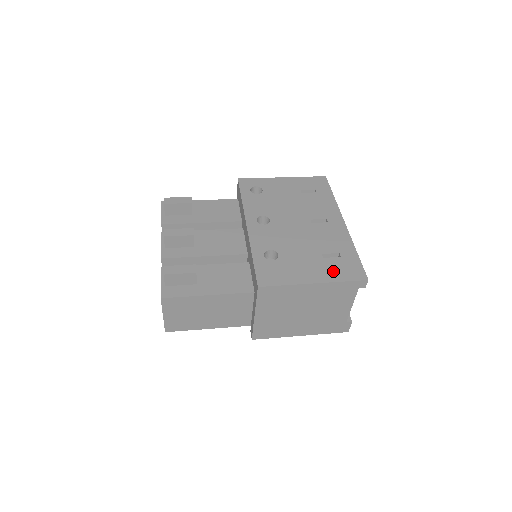
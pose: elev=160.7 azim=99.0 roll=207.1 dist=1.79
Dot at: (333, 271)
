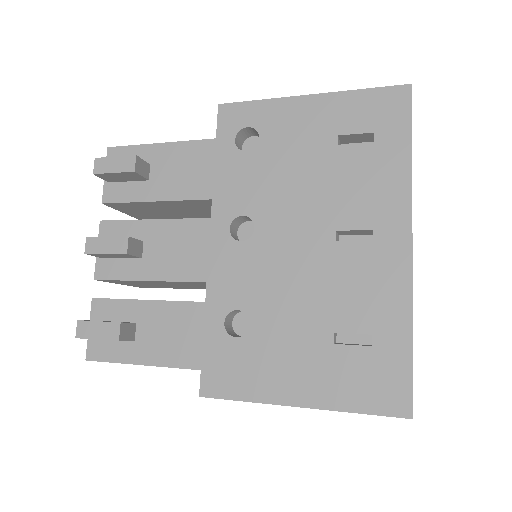
Dot at: (344, 383)
